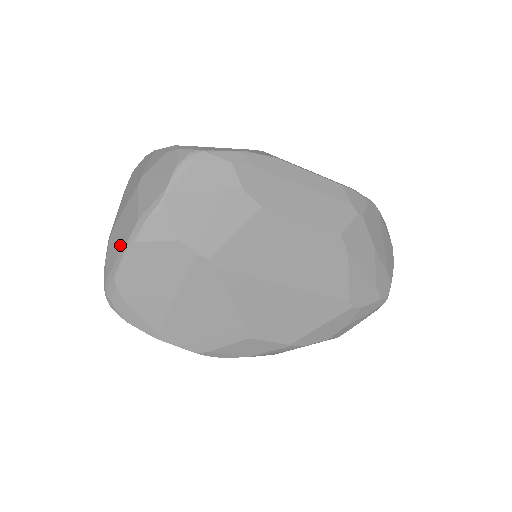
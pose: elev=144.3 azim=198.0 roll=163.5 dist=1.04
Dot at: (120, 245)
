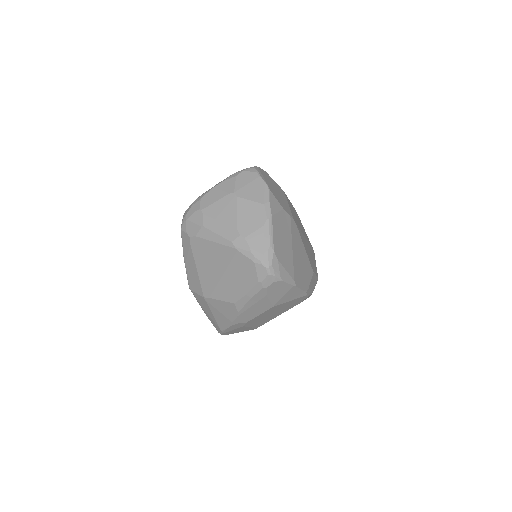
Dot at: (261, 226)
